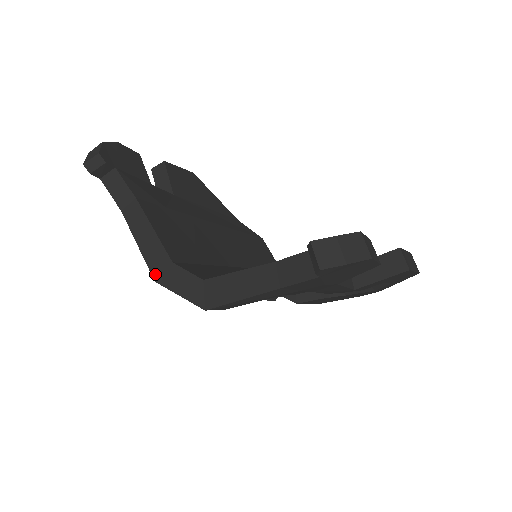
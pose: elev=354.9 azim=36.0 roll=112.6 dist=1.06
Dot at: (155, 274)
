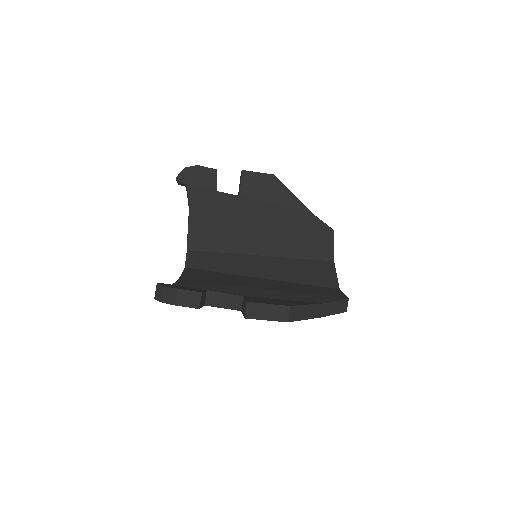
Dot at: occluded
